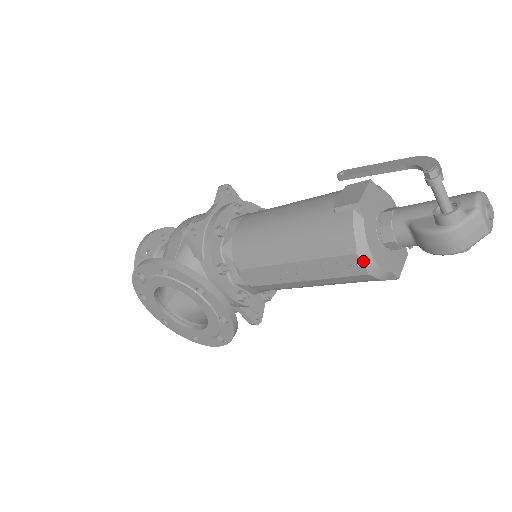
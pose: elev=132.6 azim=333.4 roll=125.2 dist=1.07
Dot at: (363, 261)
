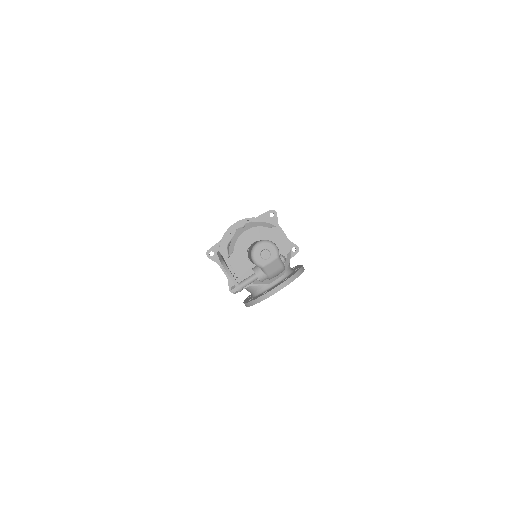
Dot at: occluded
